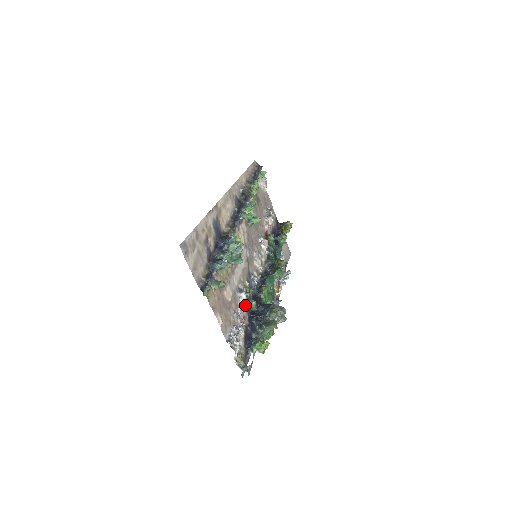
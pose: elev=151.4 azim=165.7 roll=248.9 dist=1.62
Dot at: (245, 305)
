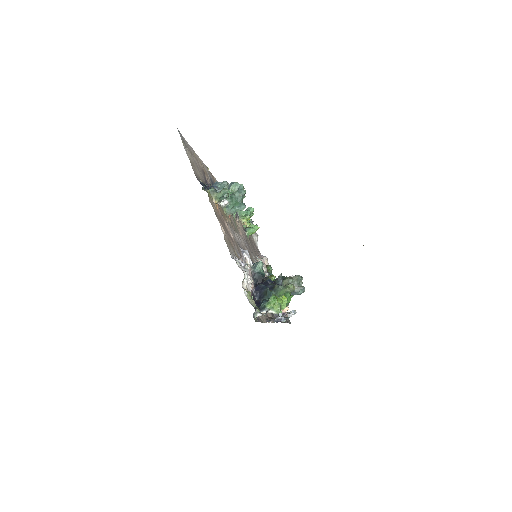
Dot at: (250, 266)
